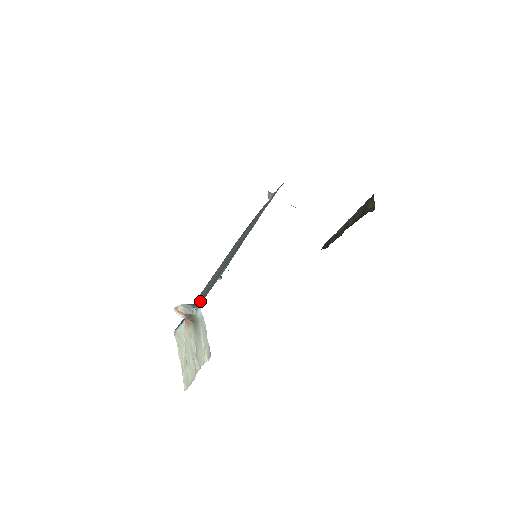
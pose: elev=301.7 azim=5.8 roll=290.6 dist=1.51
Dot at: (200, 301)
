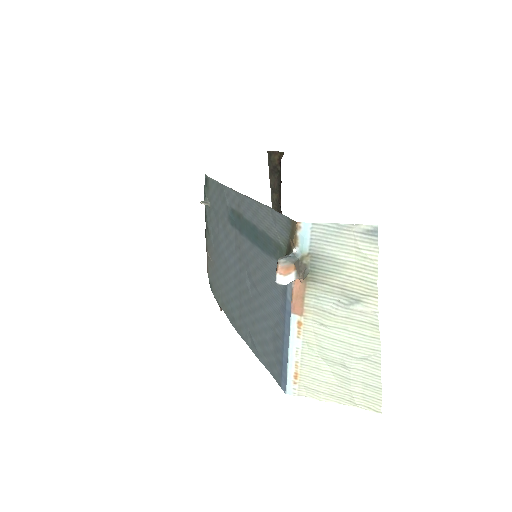
Dot at: (286, 251)
